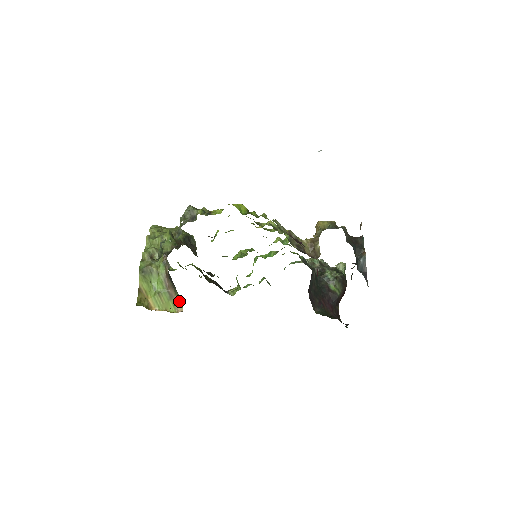
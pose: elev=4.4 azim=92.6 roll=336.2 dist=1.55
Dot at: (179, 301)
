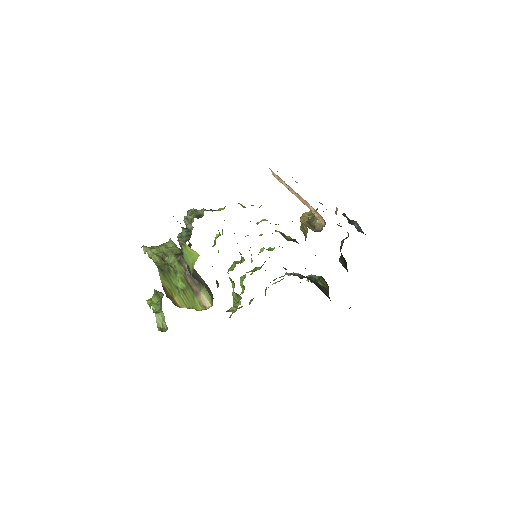
Dot at: (206, 296)
